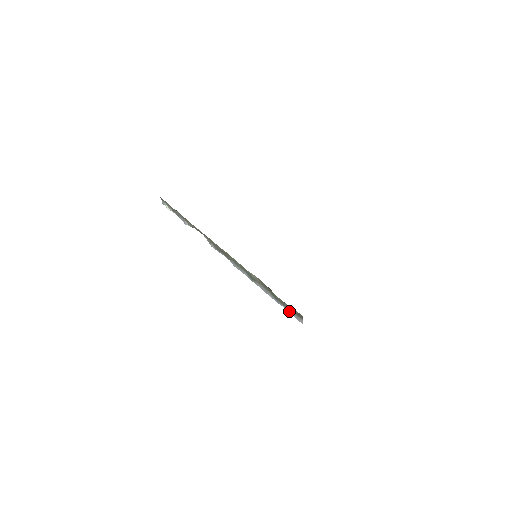
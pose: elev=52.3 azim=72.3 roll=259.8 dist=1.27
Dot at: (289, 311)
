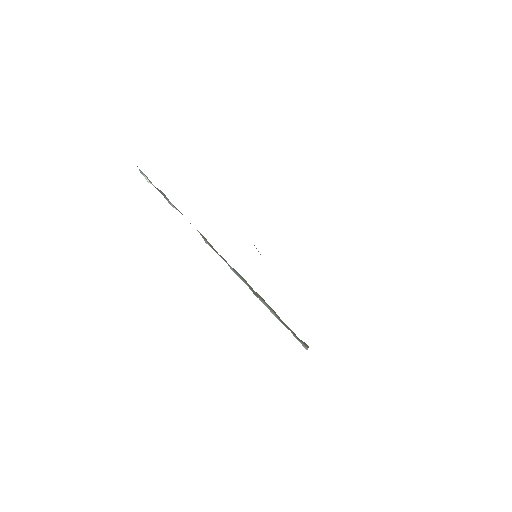
Dot at: (294, 336)
